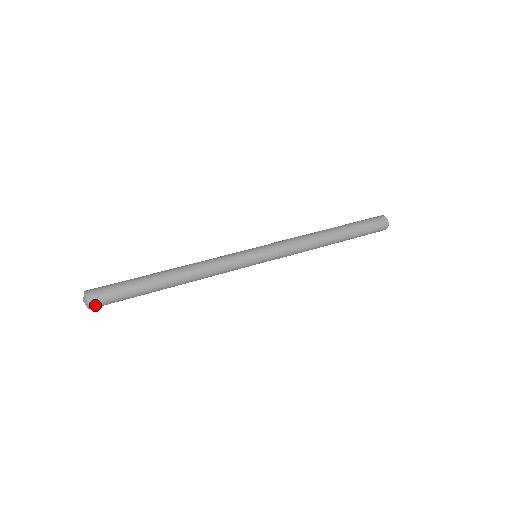
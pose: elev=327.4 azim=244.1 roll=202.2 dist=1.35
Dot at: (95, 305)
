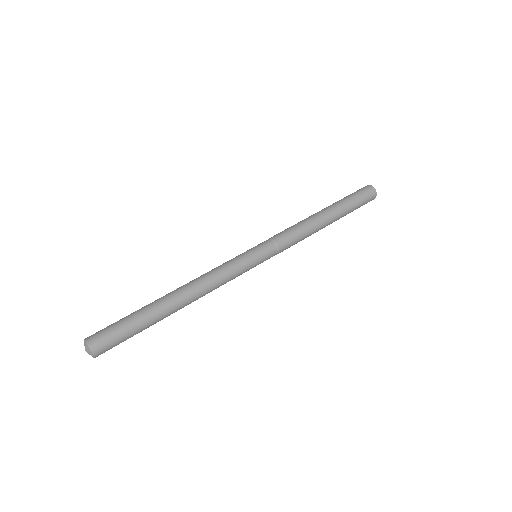
Dot at: occluded
